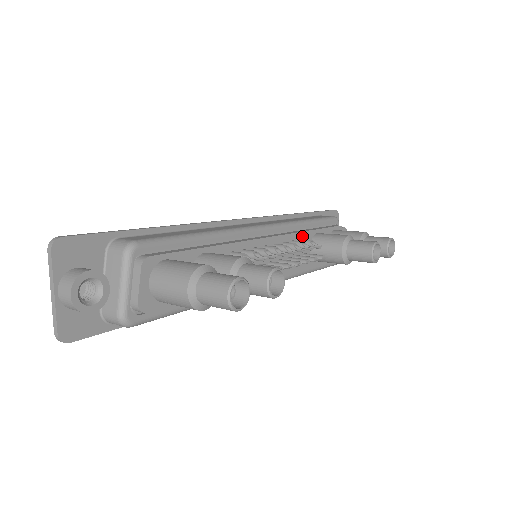
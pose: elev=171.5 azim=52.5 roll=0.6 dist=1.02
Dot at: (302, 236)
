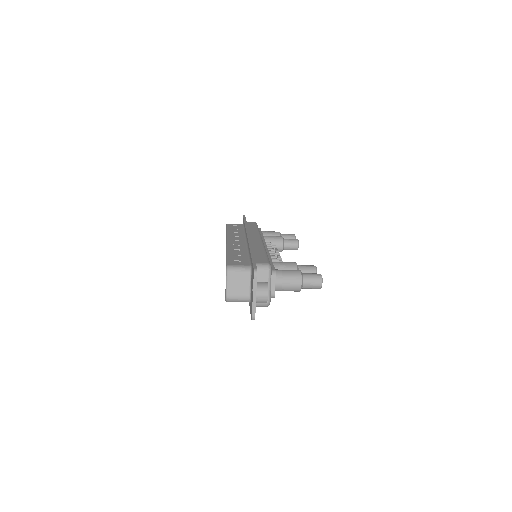
Dot at: occluded
